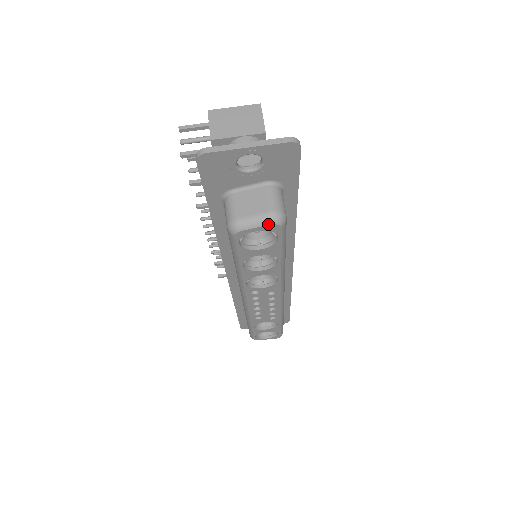
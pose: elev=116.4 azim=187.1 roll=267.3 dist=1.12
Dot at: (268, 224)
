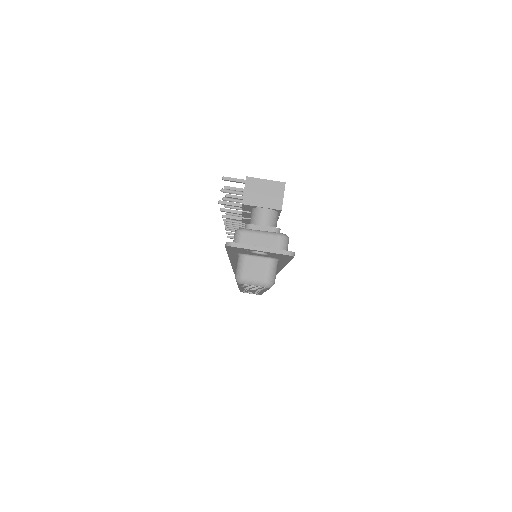
Dot at: (261, 286)
